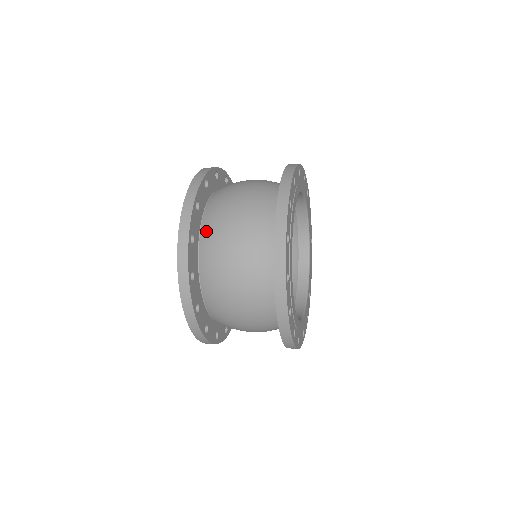
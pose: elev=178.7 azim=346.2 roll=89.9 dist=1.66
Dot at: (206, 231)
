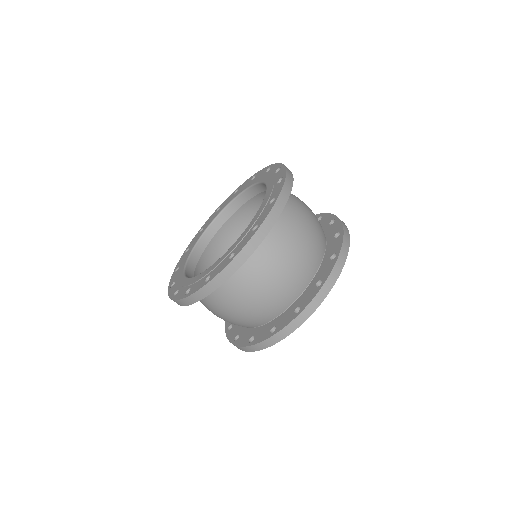
Dot at: (231, 277)
